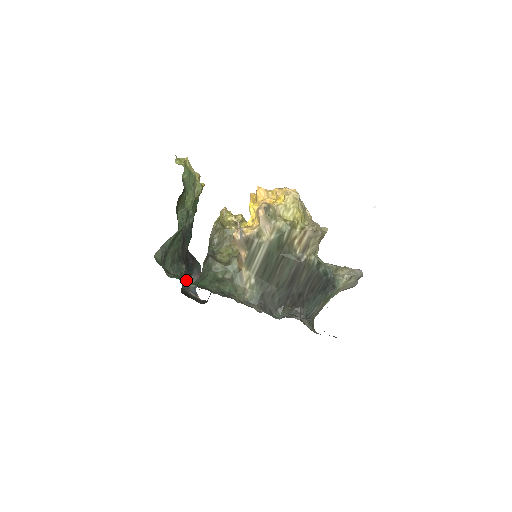
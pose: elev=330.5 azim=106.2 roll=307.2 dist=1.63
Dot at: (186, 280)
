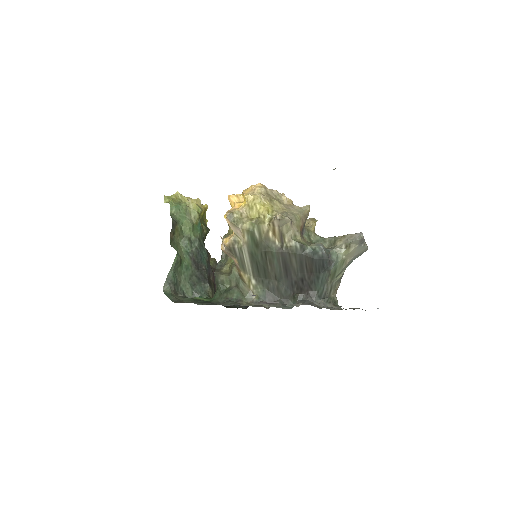
Dot at: (191, 302)
